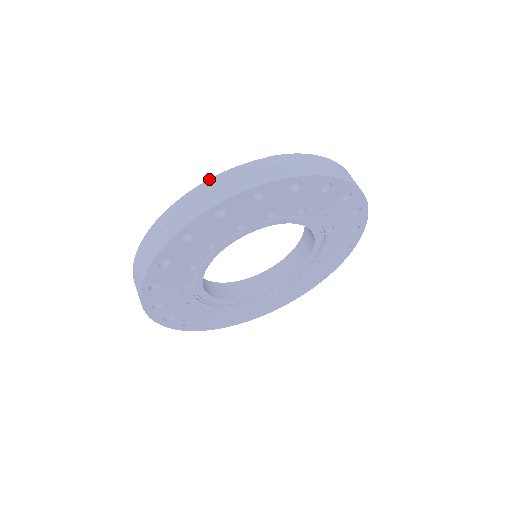
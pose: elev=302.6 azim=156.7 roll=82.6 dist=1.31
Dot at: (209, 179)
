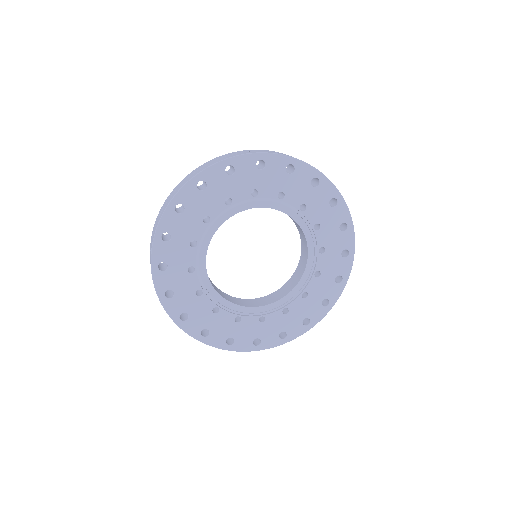
Dot at: (171, 192)
